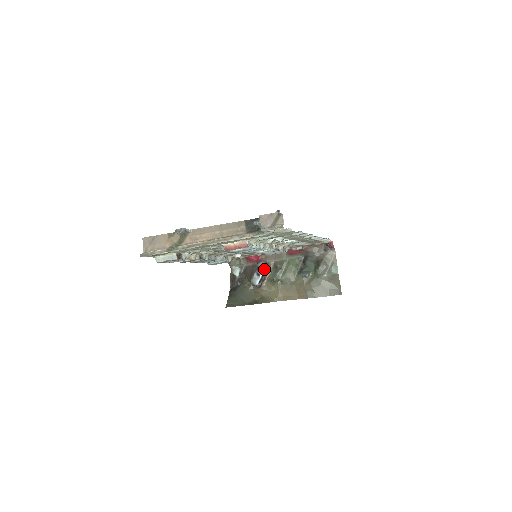
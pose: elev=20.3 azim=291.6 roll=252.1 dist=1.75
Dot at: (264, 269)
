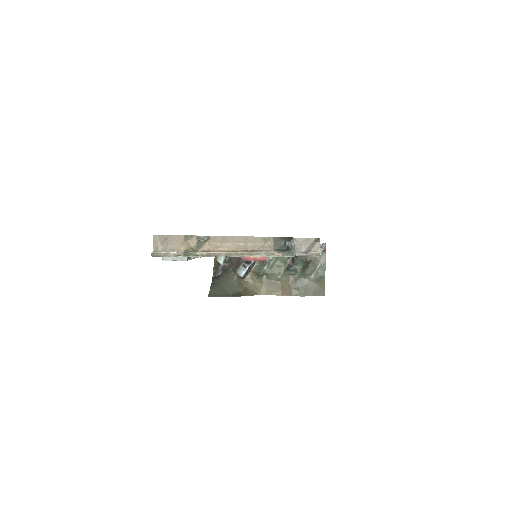
Dot at: occluded
